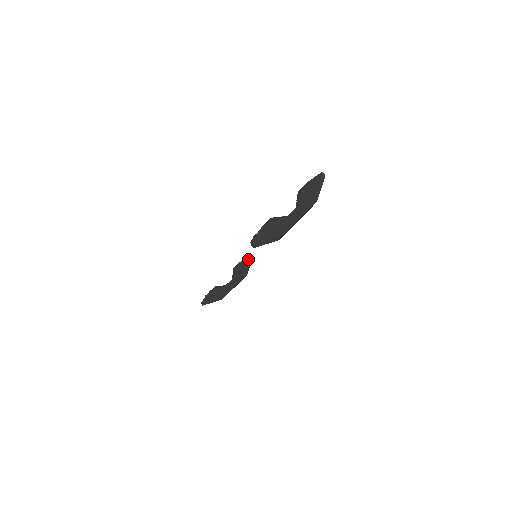
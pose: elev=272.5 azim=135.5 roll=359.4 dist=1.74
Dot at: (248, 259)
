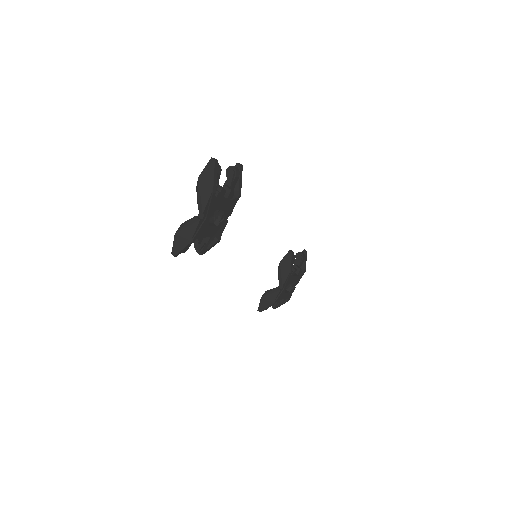
Dot at: (288, 256)
